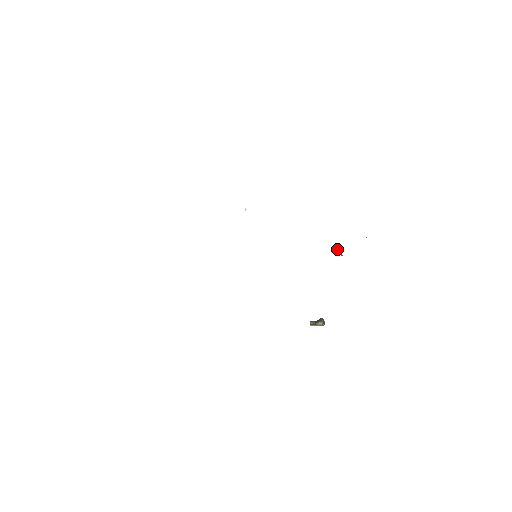
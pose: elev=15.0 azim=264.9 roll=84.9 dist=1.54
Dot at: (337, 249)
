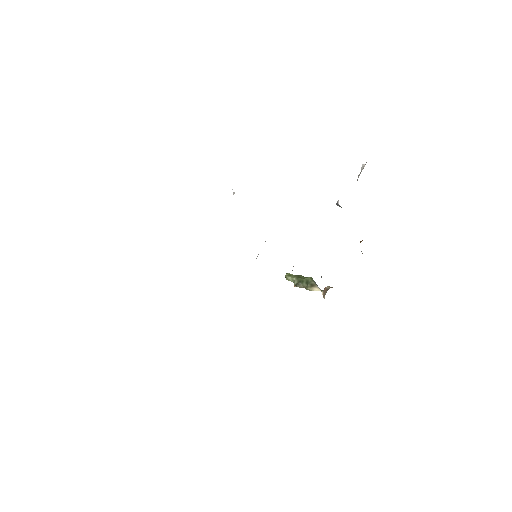
Dot at: (337, 202)
